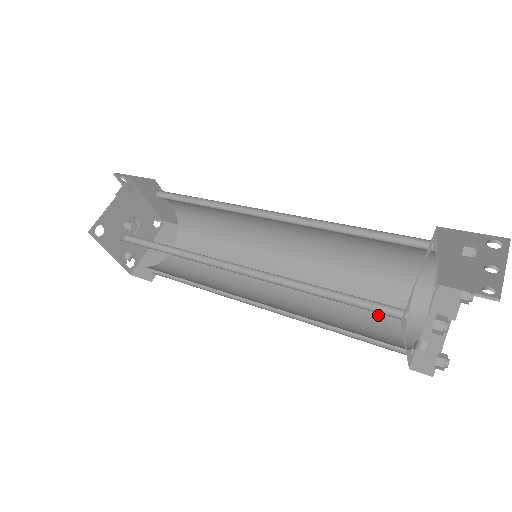
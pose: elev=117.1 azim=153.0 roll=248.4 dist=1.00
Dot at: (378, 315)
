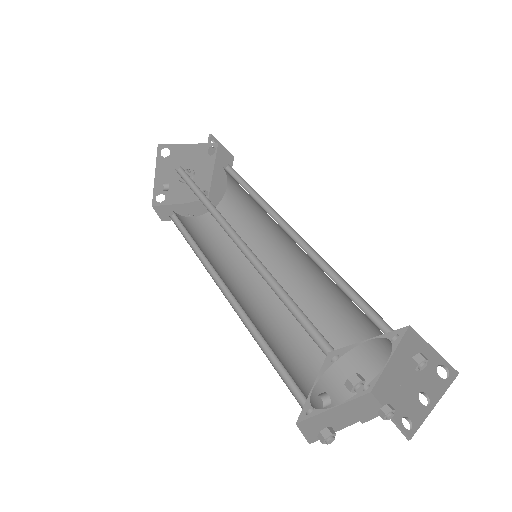
Dot at: (306, 371)
